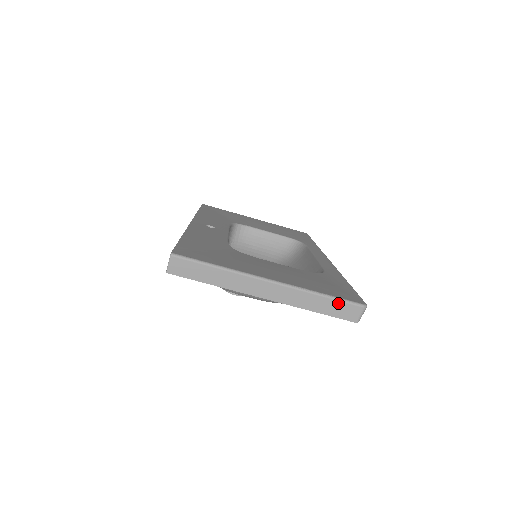
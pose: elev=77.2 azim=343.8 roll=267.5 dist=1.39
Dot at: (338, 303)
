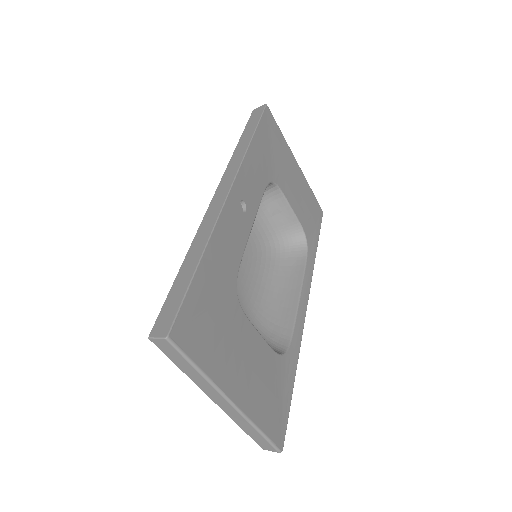
Dot at: (264, 440)
